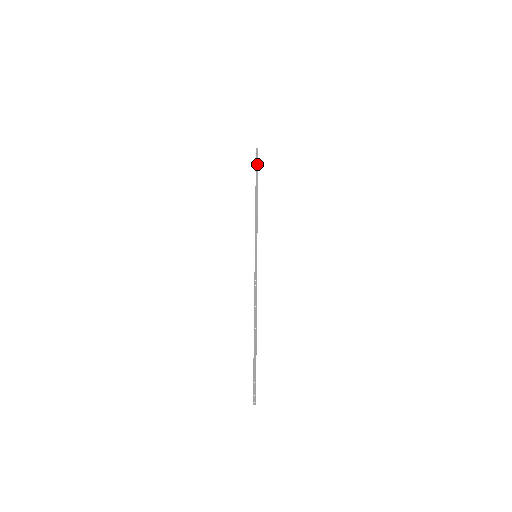
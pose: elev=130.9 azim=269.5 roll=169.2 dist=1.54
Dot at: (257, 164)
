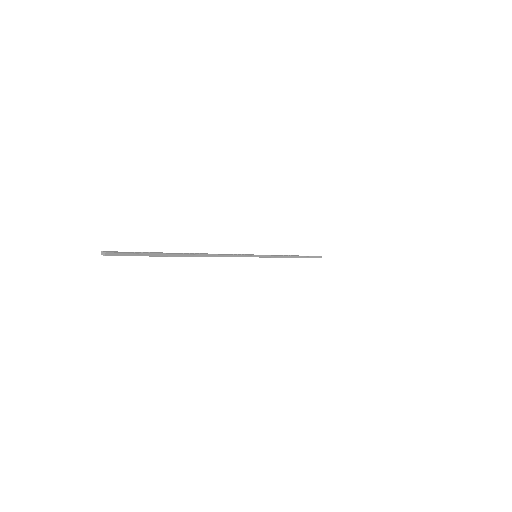
Dot at: (313, 256)
